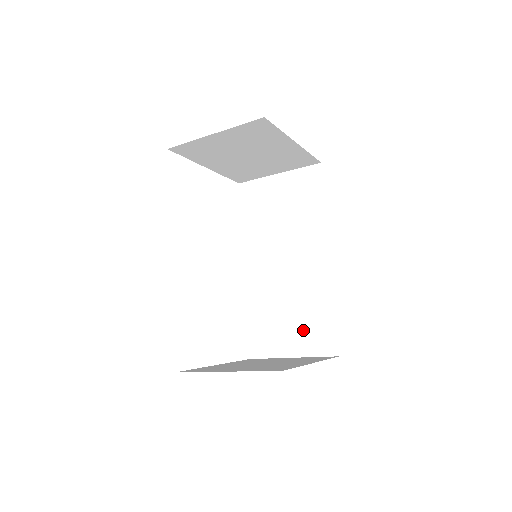
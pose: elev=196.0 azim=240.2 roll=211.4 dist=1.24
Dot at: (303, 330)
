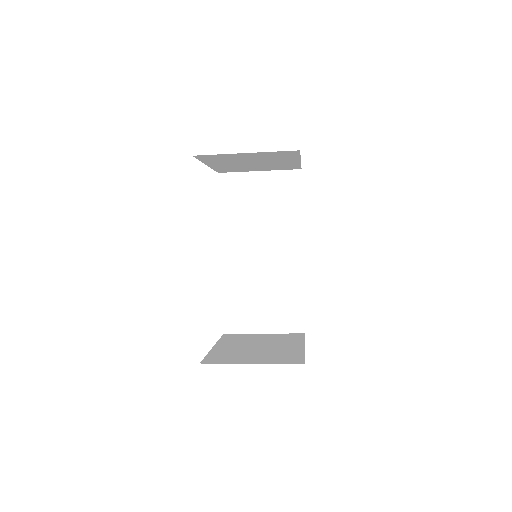
Dot at: (275, 311)
